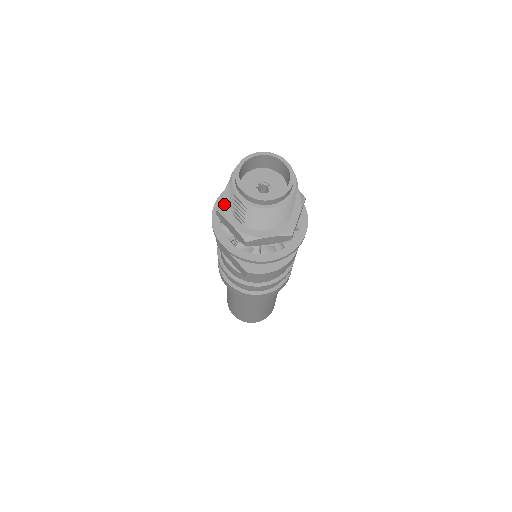
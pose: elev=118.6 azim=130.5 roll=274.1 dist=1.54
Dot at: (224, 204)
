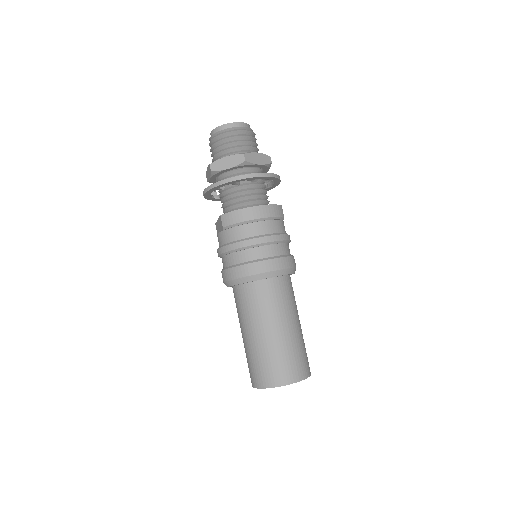
Dot at: occluded
